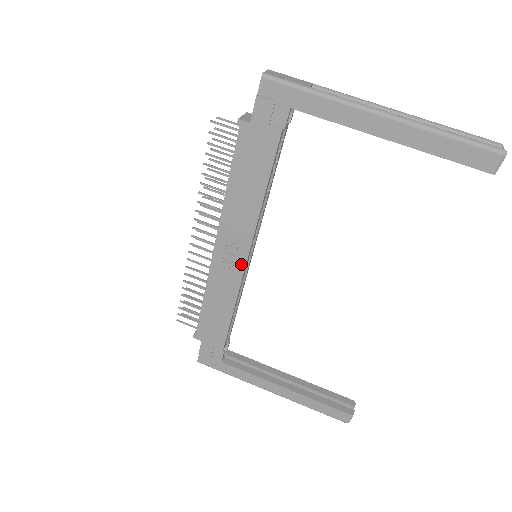
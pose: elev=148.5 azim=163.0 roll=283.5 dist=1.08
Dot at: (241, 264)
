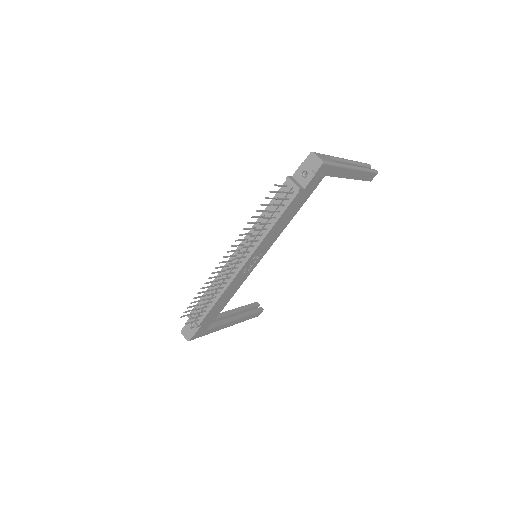
Dot at: (254, 266)
